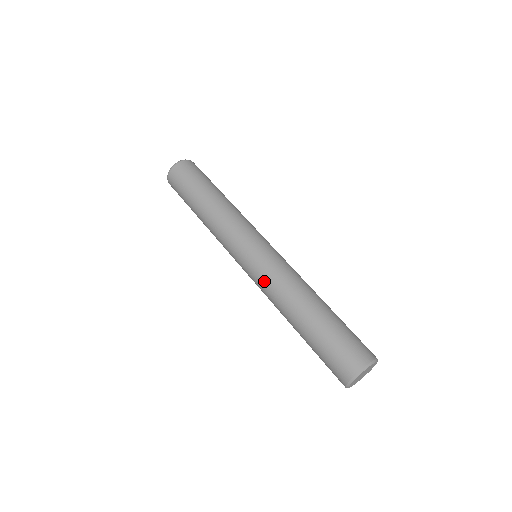
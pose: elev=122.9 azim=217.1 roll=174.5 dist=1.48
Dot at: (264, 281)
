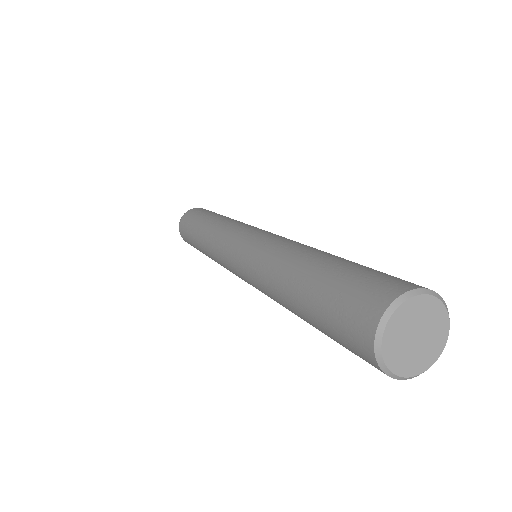
Dot at: (274, 237)
